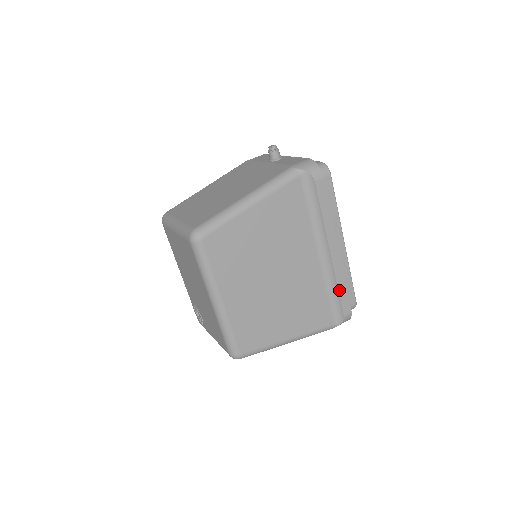
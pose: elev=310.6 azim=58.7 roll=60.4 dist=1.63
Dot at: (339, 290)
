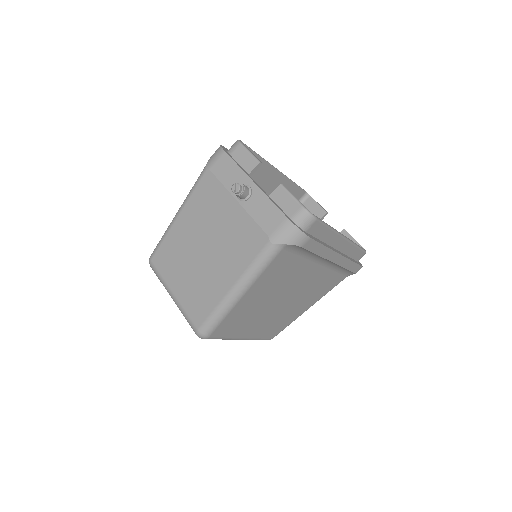
Dot at: (347, 268)
